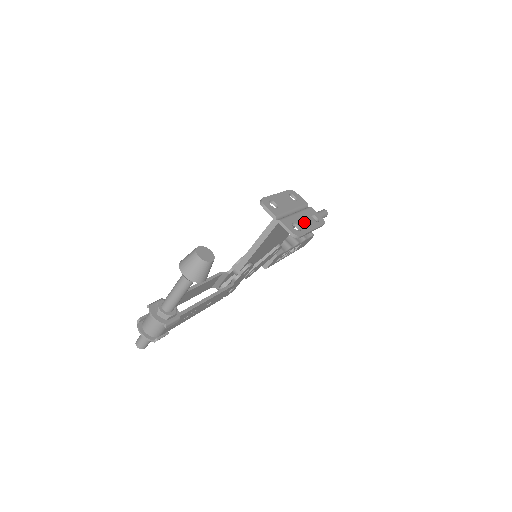
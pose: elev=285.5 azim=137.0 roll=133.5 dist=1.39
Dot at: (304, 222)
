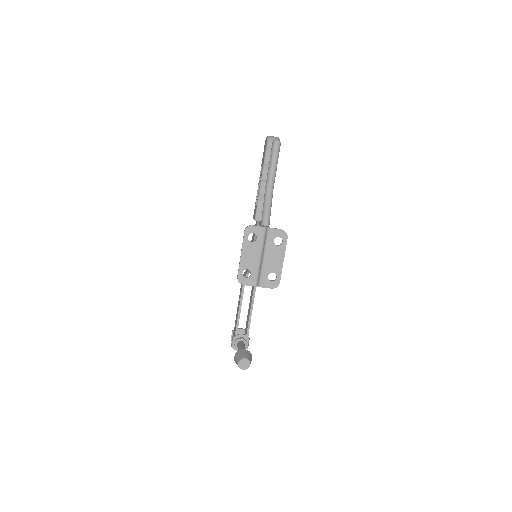
Dot at: (274, 261)
